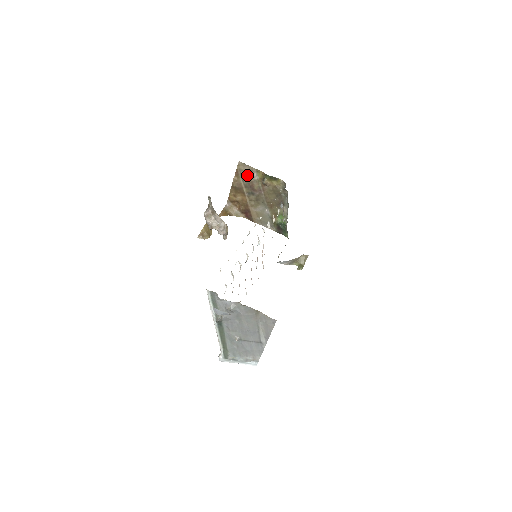
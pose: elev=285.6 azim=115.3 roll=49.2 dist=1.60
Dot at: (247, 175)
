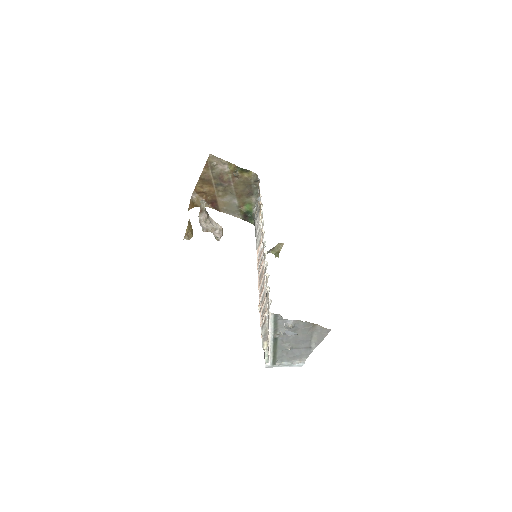
Dot at: (217, 167)
